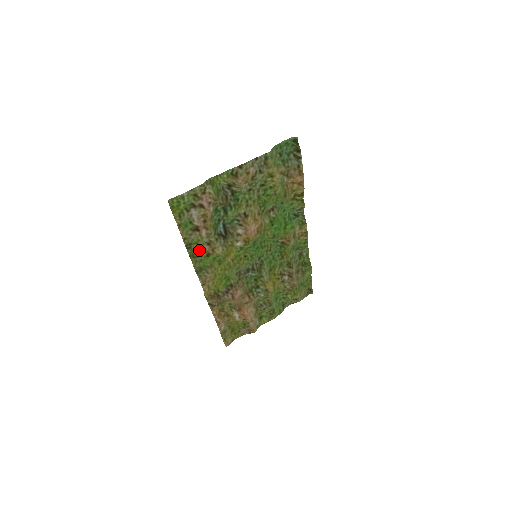
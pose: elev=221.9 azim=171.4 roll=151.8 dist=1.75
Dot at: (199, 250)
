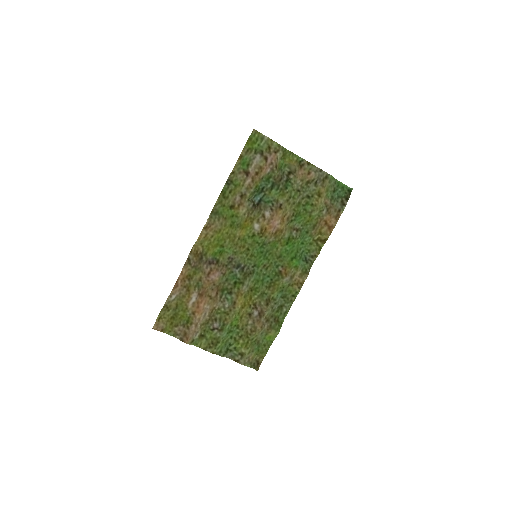
Dot at: (231, 194)
